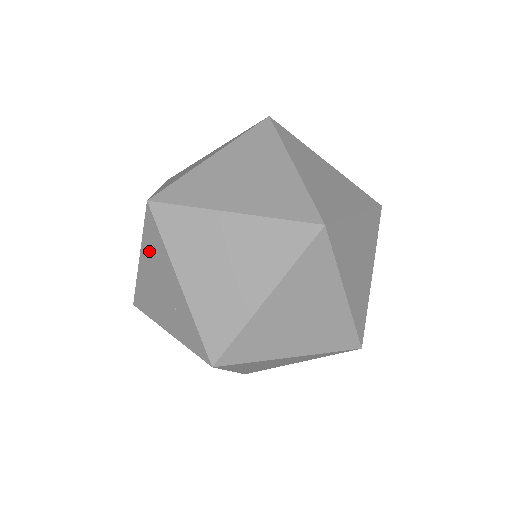
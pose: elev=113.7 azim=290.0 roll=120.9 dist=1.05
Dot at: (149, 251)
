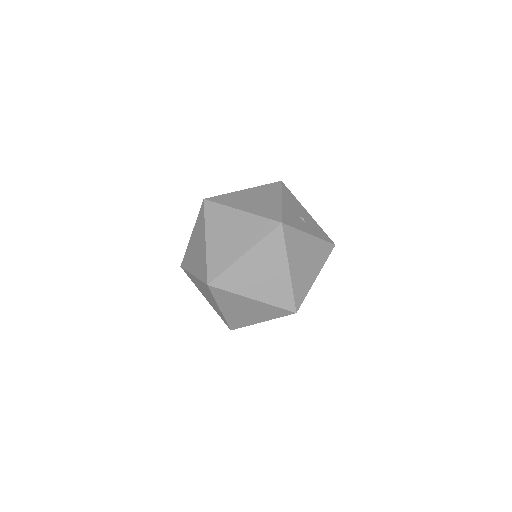
Dot at: (202, 285)
